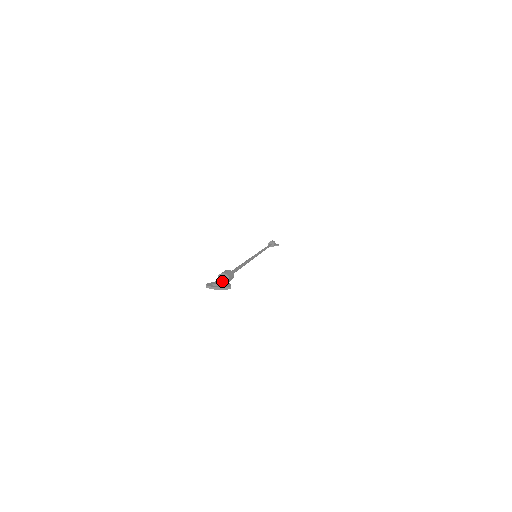
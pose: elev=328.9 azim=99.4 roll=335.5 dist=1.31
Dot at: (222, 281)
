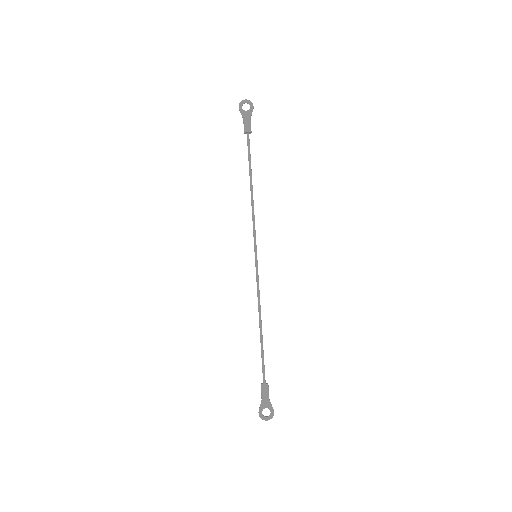
Dot at: (265, 400)
